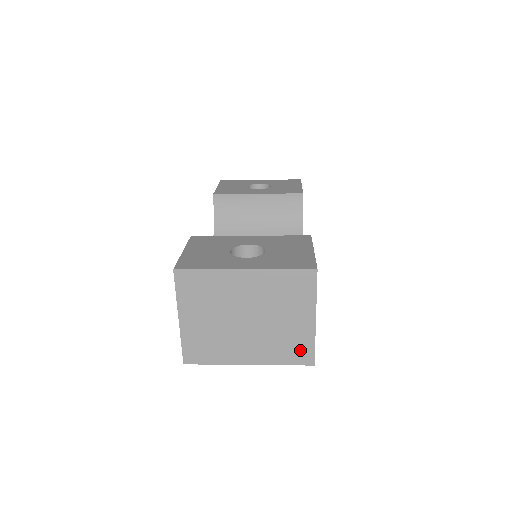
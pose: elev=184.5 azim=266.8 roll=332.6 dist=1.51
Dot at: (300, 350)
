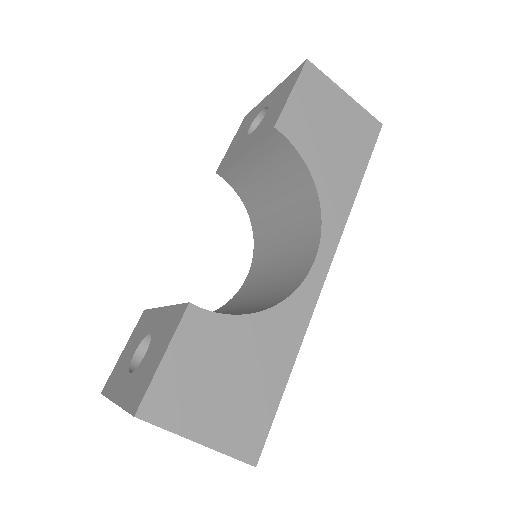
Dot at: occluded
